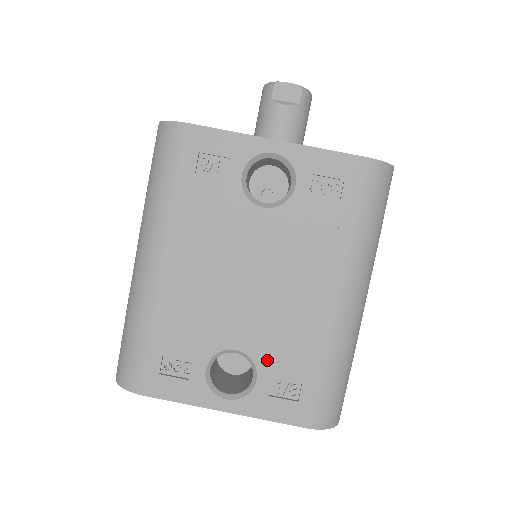
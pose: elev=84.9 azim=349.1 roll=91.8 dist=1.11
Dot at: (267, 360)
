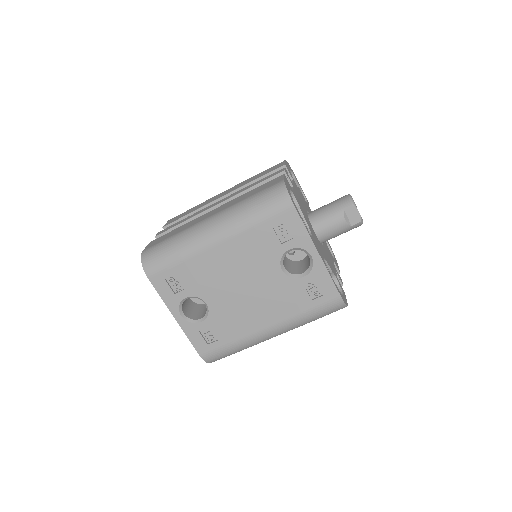
Dot at: (214, 320)
